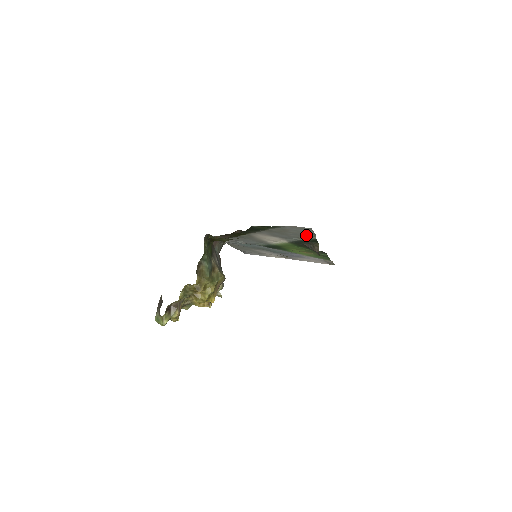
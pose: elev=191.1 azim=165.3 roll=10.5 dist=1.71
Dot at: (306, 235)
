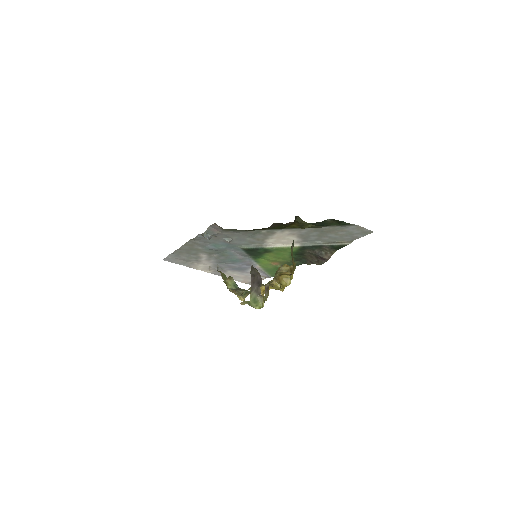
Dot at: (342, 240)
